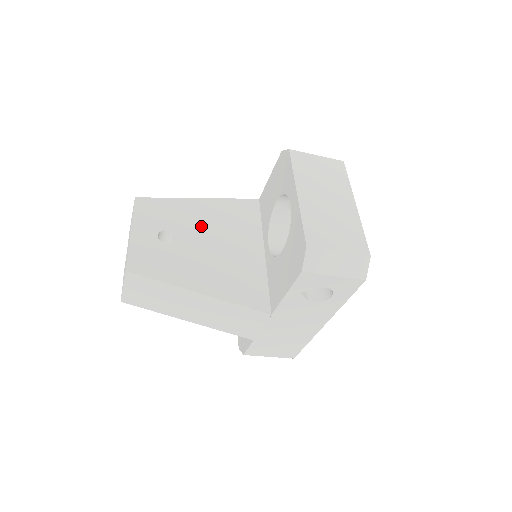
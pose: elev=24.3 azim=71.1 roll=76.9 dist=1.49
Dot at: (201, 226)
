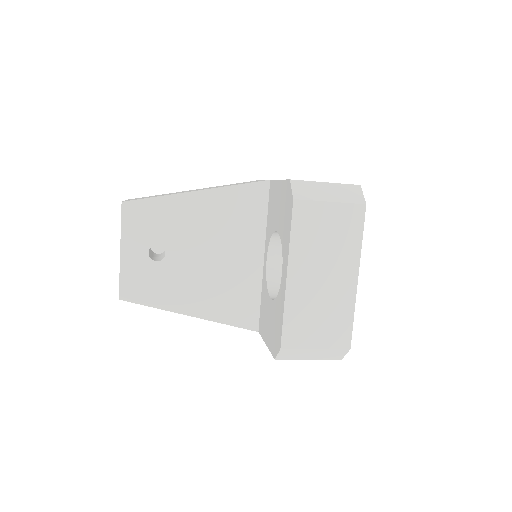
Dot at: (196, 233)
